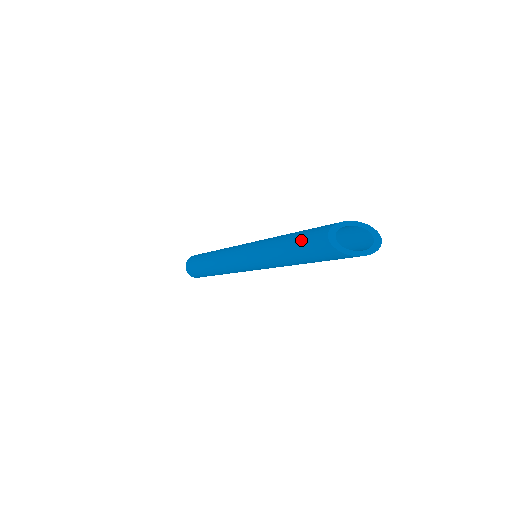
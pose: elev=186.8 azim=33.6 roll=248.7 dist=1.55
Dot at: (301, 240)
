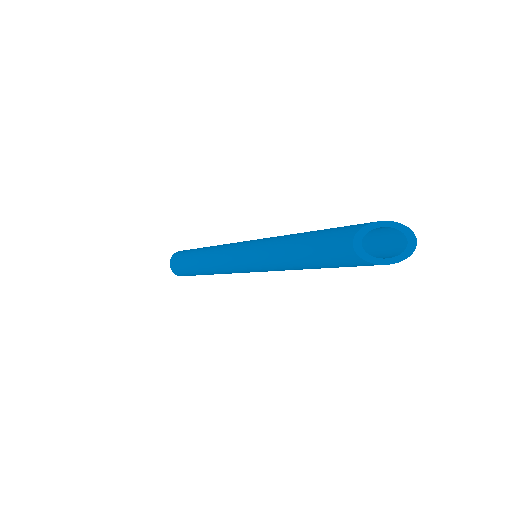
Dot at: (317, 251)
